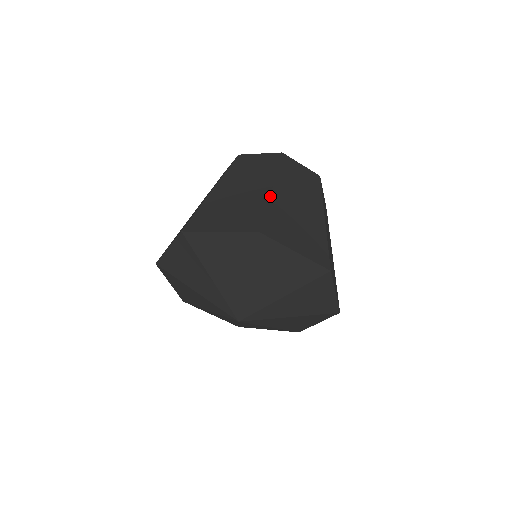
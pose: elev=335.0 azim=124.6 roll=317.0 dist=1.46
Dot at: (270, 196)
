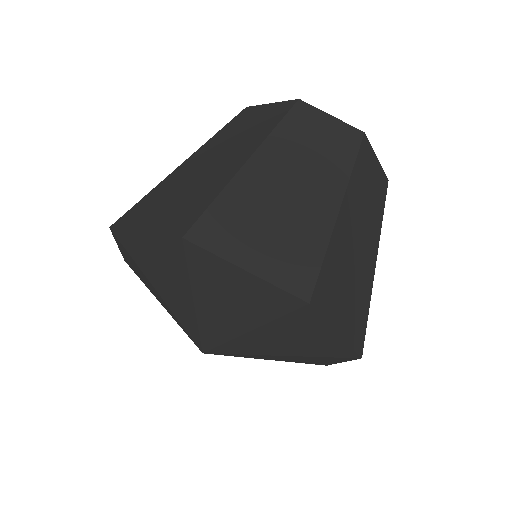
Dot at: (169, 174)
